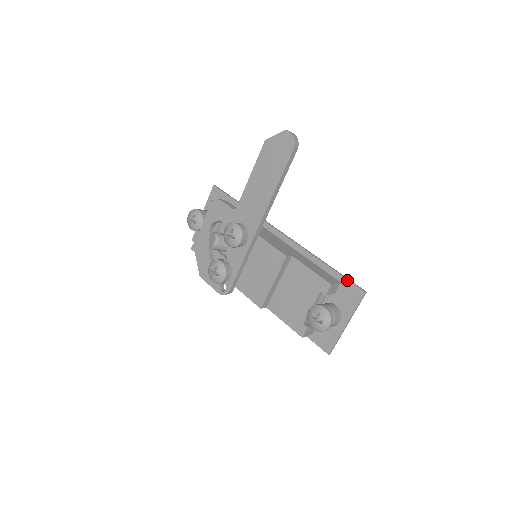
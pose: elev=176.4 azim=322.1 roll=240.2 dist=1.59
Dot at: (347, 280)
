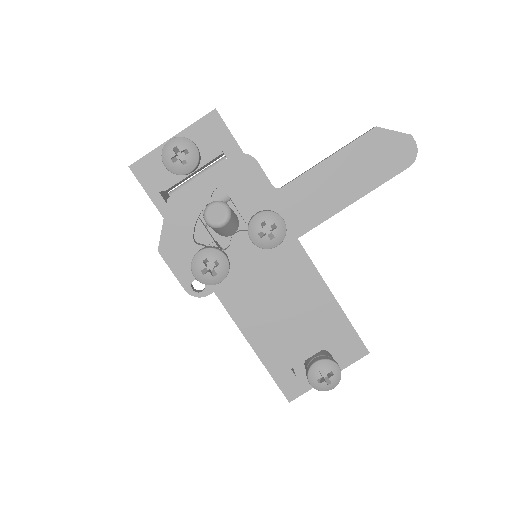
Dot at: (356, 332)
